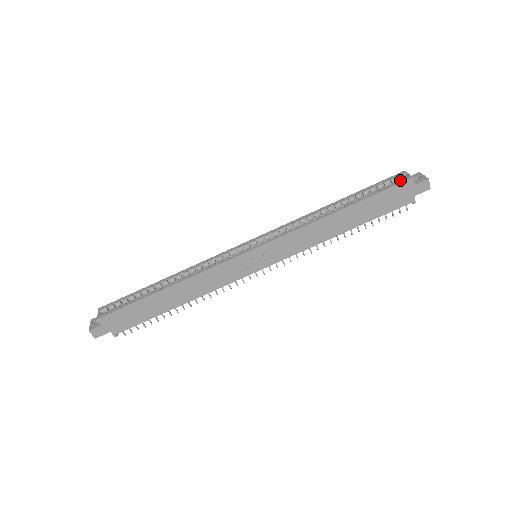
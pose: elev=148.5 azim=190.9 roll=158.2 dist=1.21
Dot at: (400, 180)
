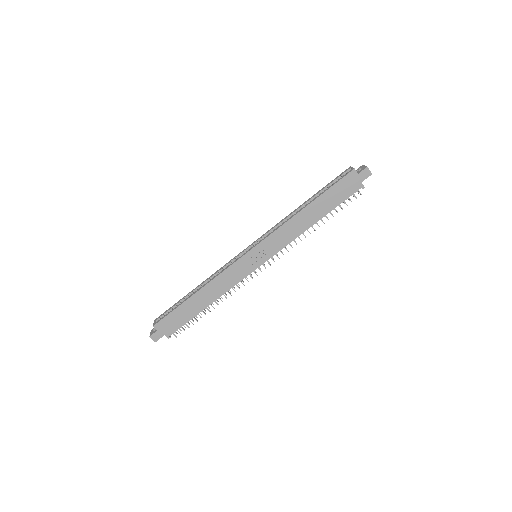
Dot at: occluded
